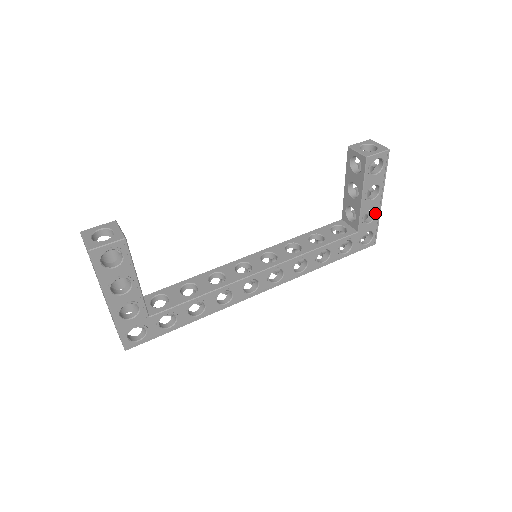
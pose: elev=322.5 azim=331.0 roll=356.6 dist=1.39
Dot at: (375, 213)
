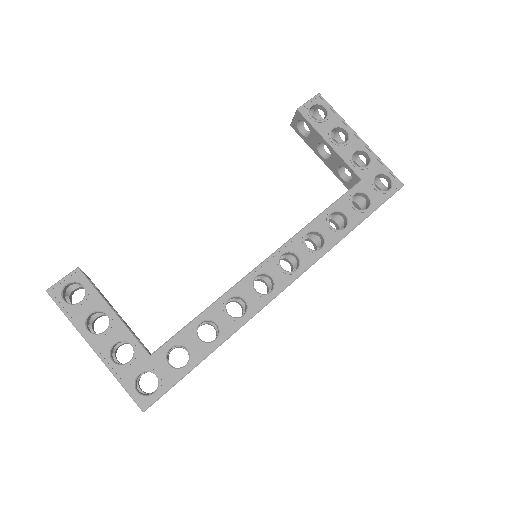
Dot at: (366, 154)
